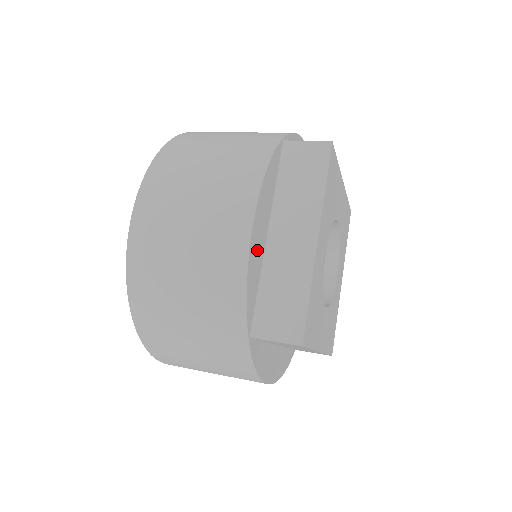
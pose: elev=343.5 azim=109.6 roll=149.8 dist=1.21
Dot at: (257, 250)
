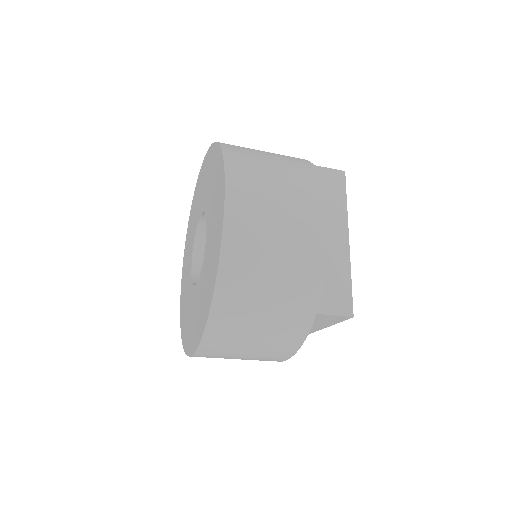
Dot at: occluded
